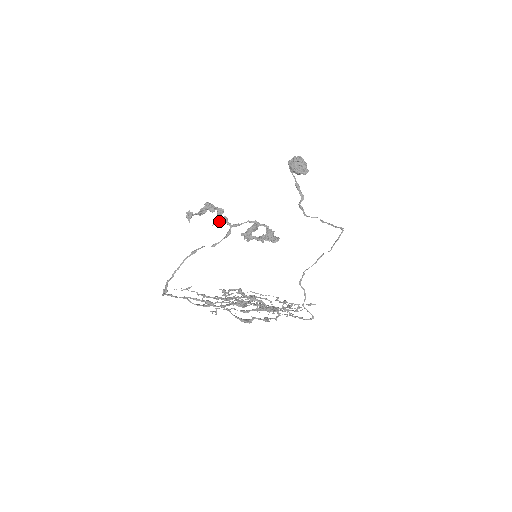
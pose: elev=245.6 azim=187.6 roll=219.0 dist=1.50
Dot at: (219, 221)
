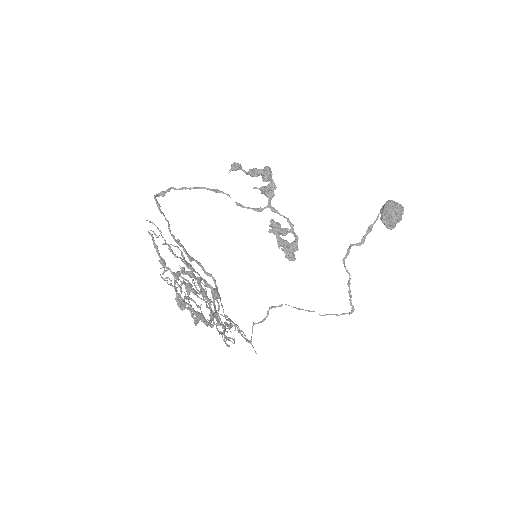
Dot at: (263, 192)
